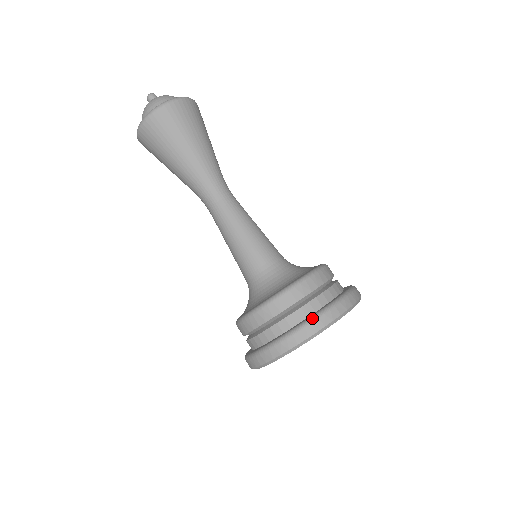
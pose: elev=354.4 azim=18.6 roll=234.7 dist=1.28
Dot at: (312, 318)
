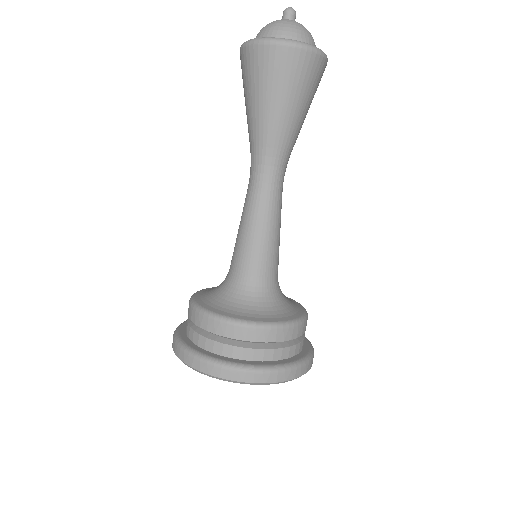
Dot at: (197, 355)
